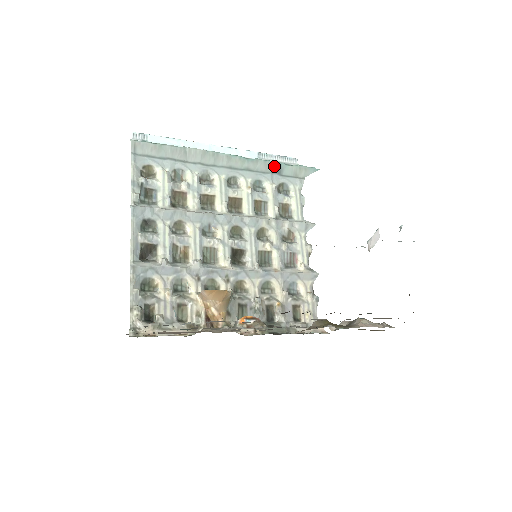
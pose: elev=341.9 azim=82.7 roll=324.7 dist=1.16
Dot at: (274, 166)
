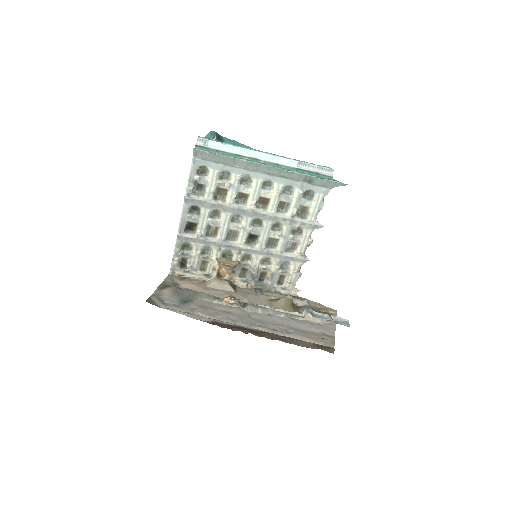
Dot at: (307, 178)
